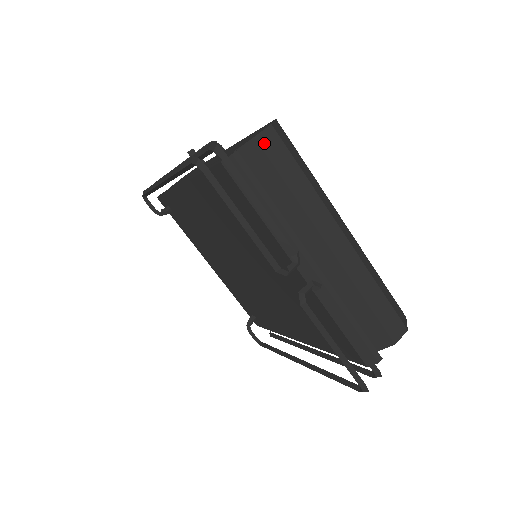
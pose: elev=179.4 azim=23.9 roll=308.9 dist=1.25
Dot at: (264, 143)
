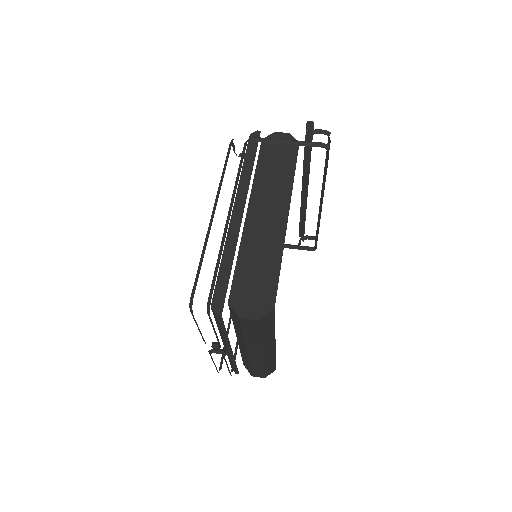
Dot at: (244, 321)
